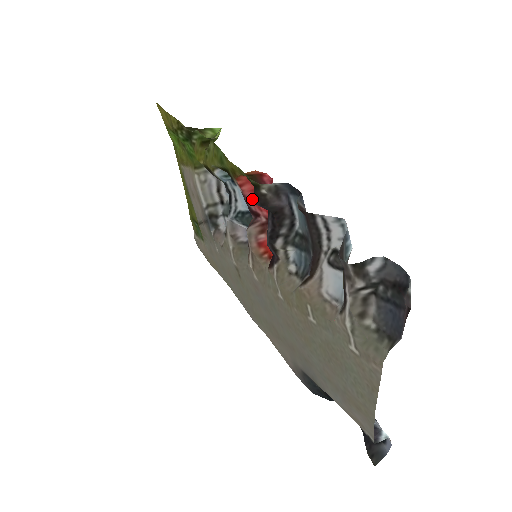
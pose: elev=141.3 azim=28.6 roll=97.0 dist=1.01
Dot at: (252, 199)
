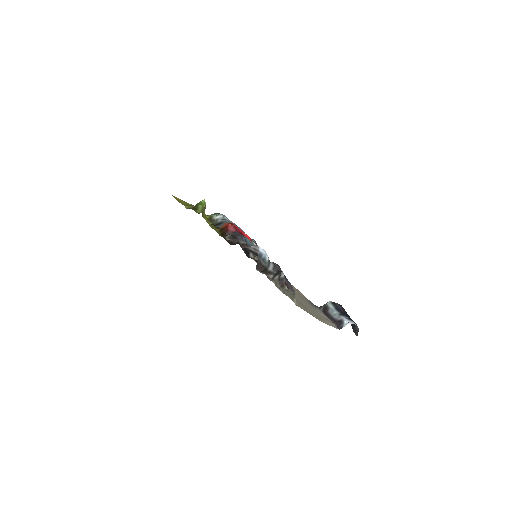
Dot at: occluded
